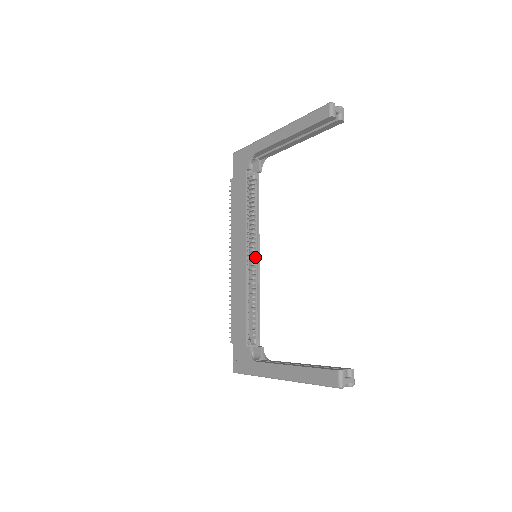
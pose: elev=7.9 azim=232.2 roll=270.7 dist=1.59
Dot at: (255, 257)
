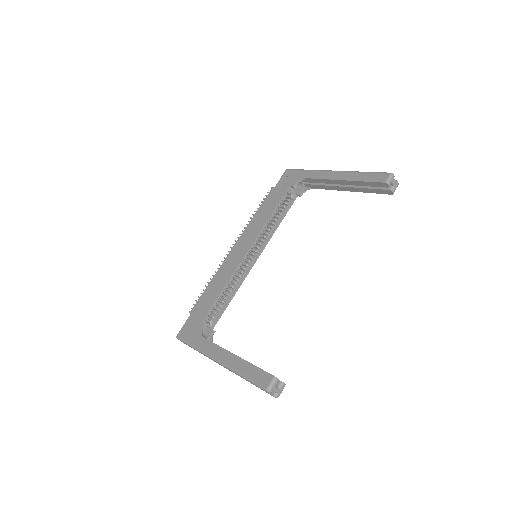
Dot at: (254, 257)
